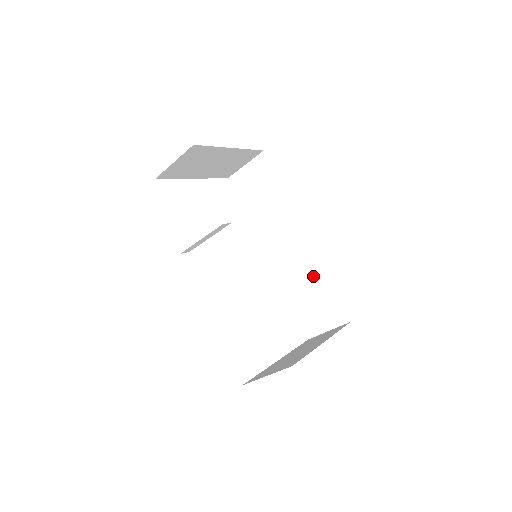
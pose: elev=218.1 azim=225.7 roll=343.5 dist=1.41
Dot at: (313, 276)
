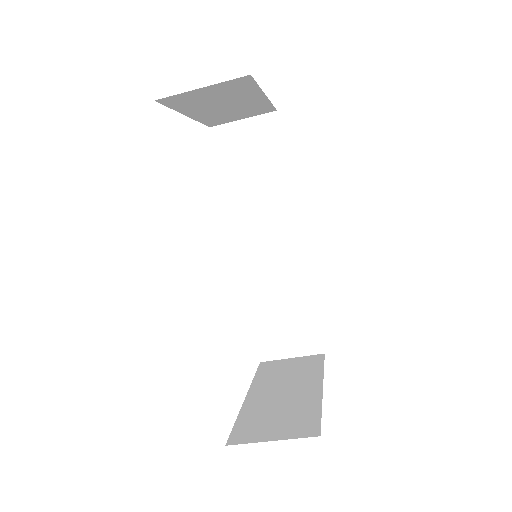
Dot at: (293, 289)
